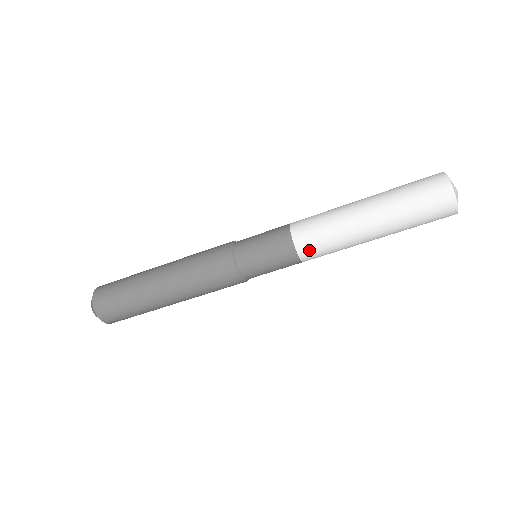
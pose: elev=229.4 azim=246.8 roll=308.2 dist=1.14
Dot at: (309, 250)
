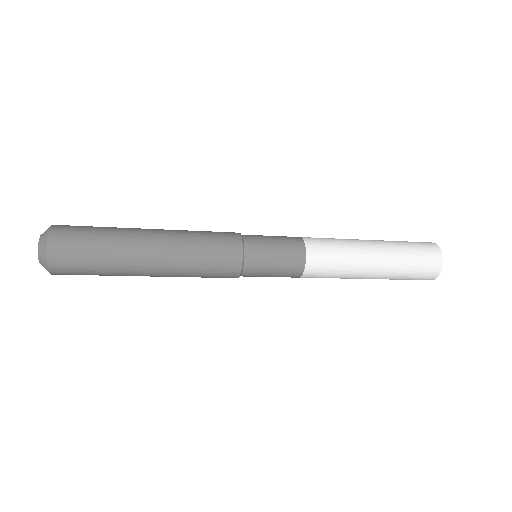
Dot at: (317, 263)
